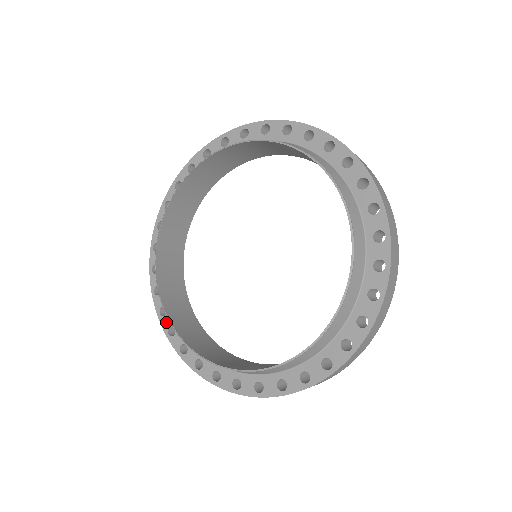
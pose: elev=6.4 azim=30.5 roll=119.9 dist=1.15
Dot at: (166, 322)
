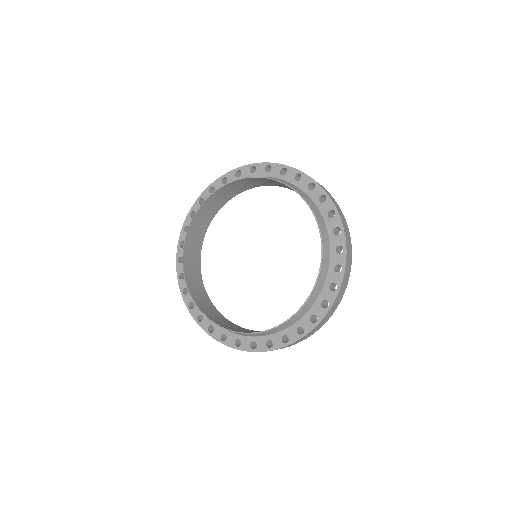
Dot at: (189, 221)
